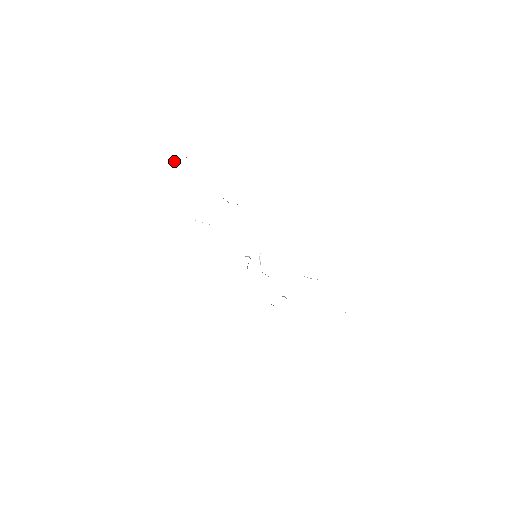
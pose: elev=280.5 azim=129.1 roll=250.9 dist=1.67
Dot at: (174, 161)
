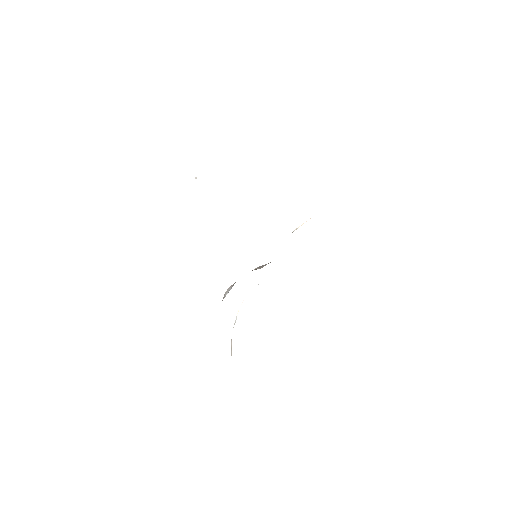
Dot at: occluded
